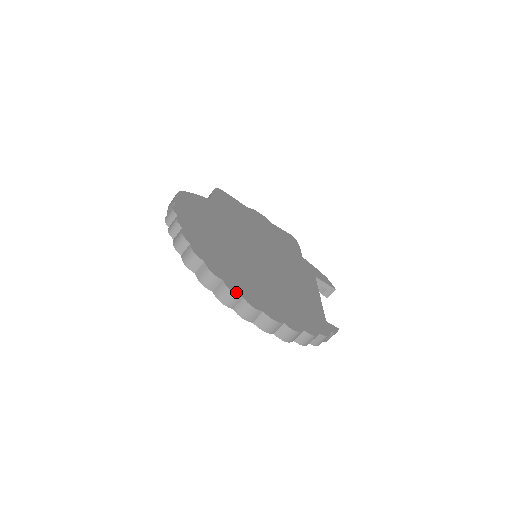
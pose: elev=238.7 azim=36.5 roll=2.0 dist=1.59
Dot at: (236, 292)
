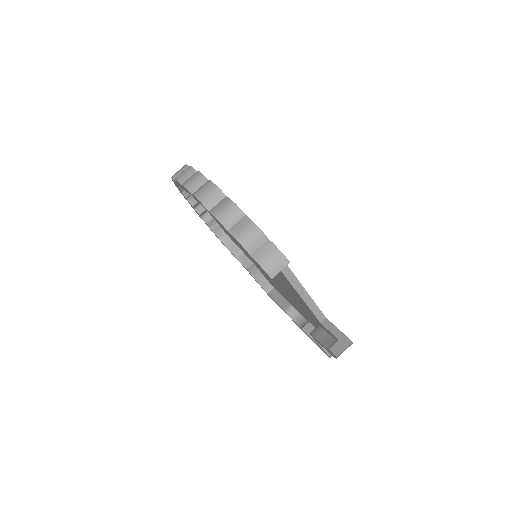
Dot at: occluded
